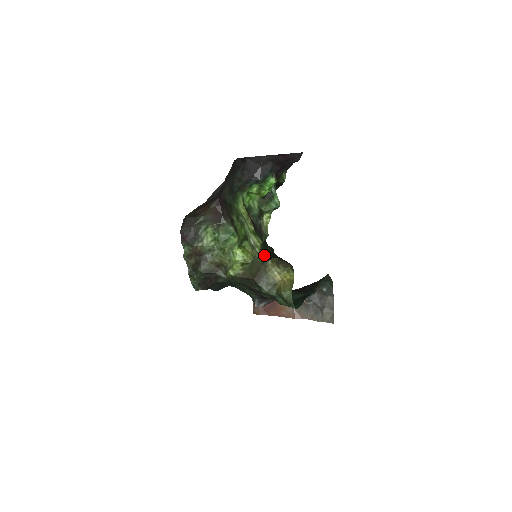
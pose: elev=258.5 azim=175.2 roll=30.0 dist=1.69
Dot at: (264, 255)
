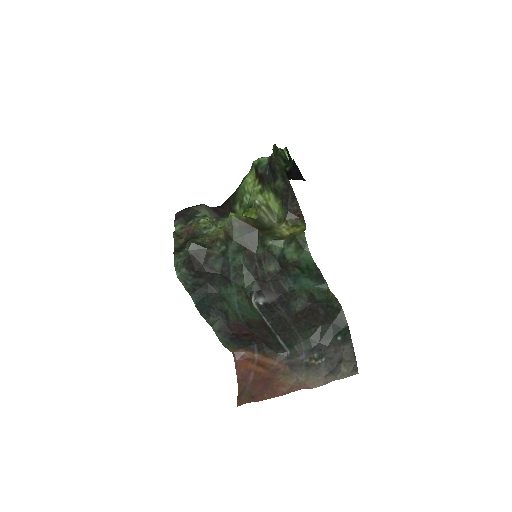
Dot at: (276, 163)
